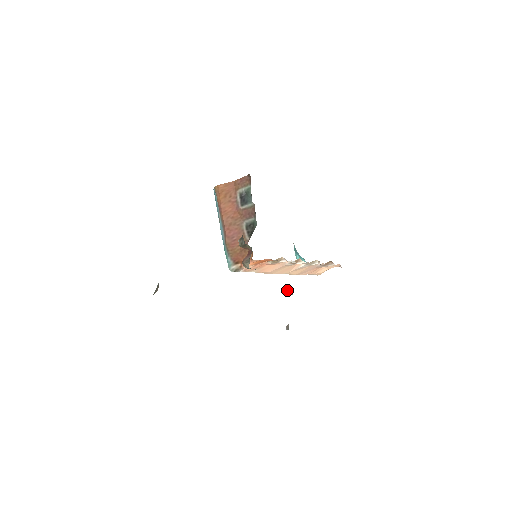
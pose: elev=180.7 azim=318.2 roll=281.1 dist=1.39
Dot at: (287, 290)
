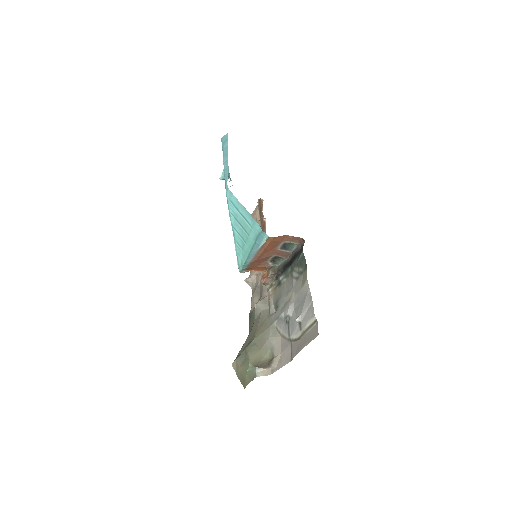
Dot at: occluded
